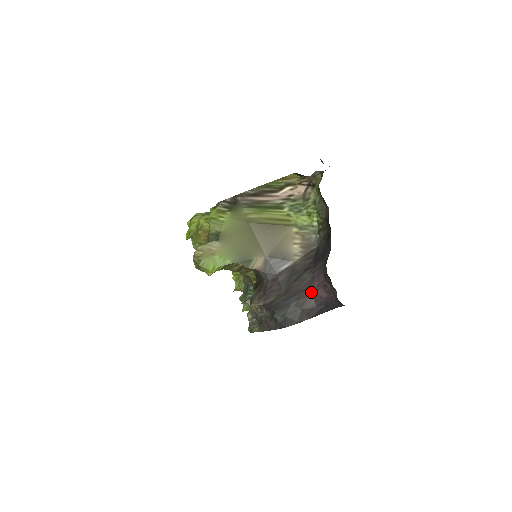
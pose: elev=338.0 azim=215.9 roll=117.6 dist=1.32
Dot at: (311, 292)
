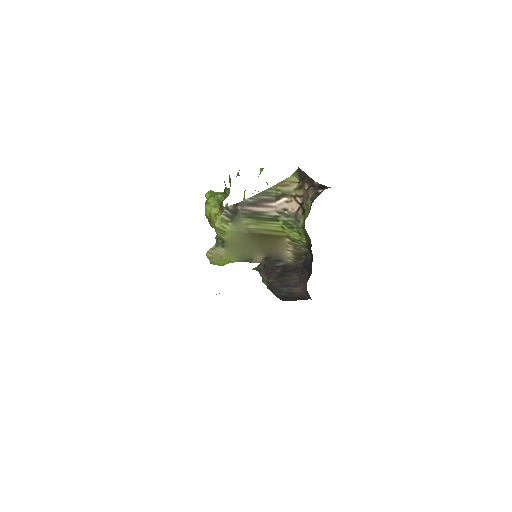
Dot at: (298, 290)
